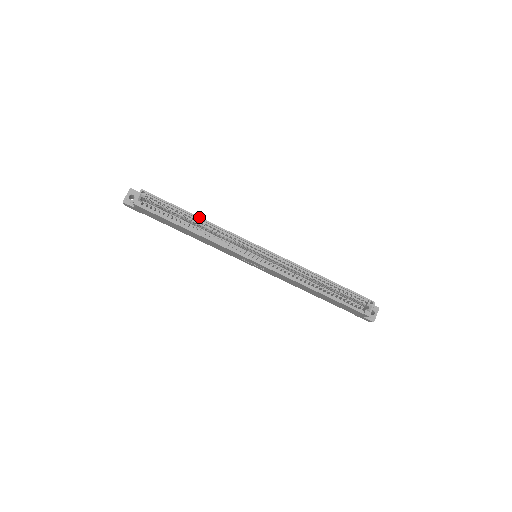
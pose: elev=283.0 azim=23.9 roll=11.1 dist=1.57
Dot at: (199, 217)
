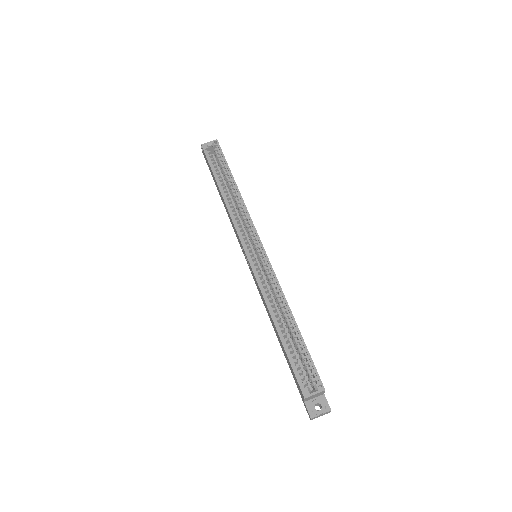
Dot at: (237, 186)
